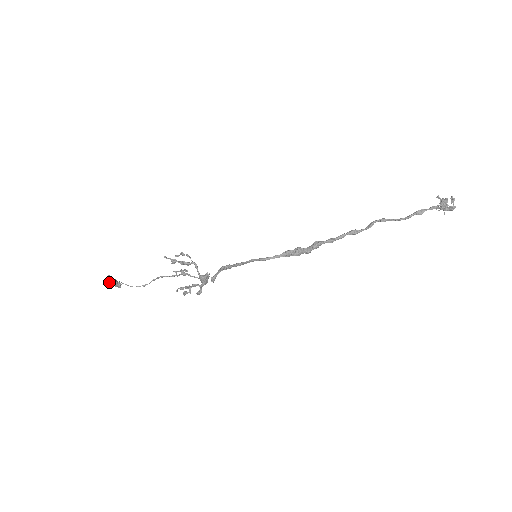
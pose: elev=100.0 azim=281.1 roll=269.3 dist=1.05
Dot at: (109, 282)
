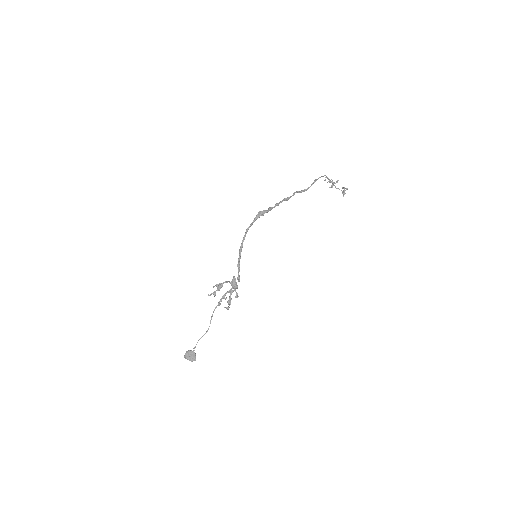
Dot at: (187, 357)
